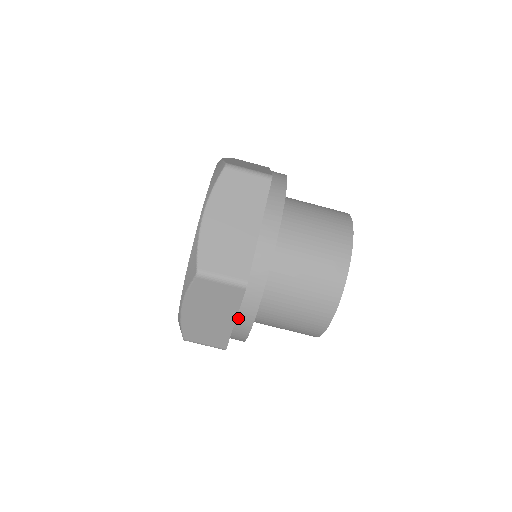
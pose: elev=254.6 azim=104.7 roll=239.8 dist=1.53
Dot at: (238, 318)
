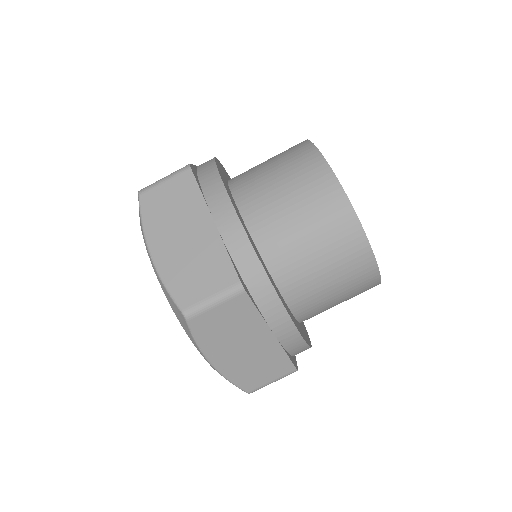
Dot at: occluded
